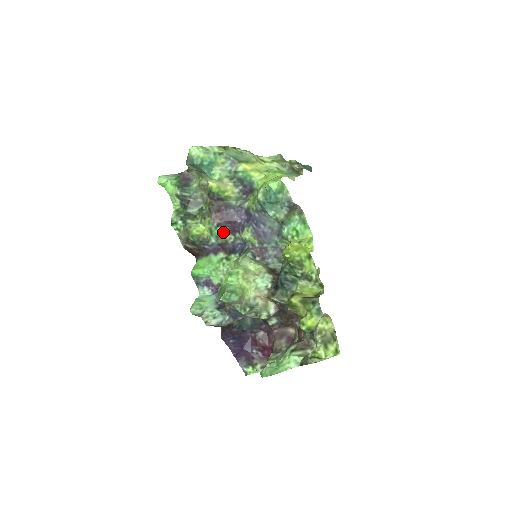
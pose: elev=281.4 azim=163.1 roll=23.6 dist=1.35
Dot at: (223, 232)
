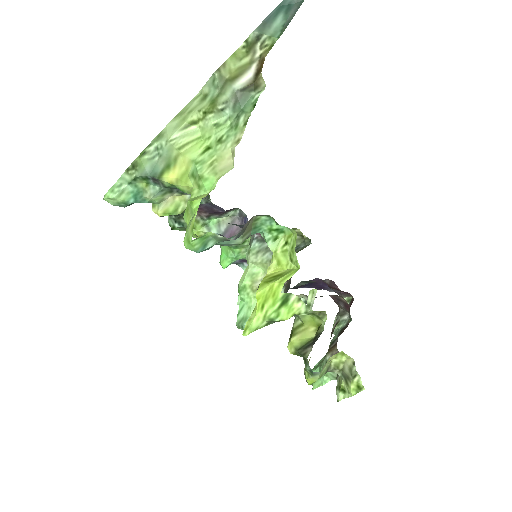
Dot at: (220, 216)
